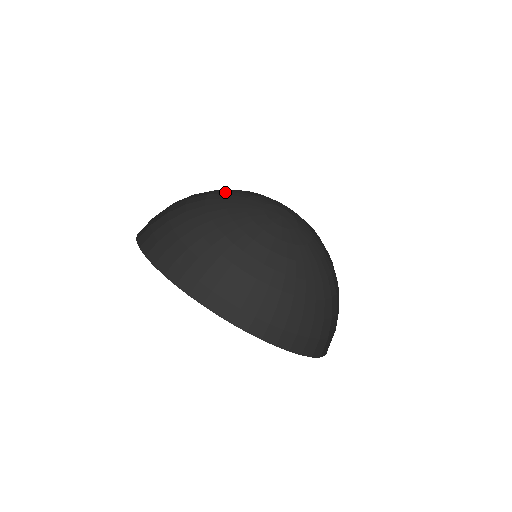
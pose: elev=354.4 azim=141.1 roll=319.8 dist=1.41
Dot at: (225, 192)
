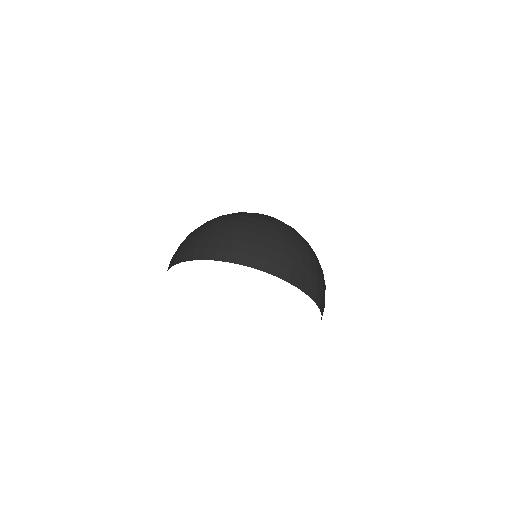
Dot at: occluded
